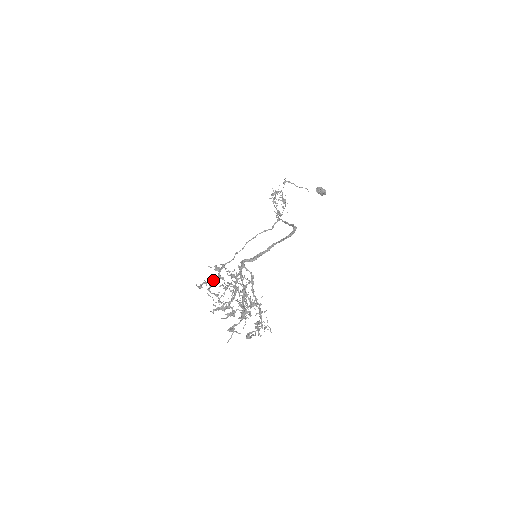
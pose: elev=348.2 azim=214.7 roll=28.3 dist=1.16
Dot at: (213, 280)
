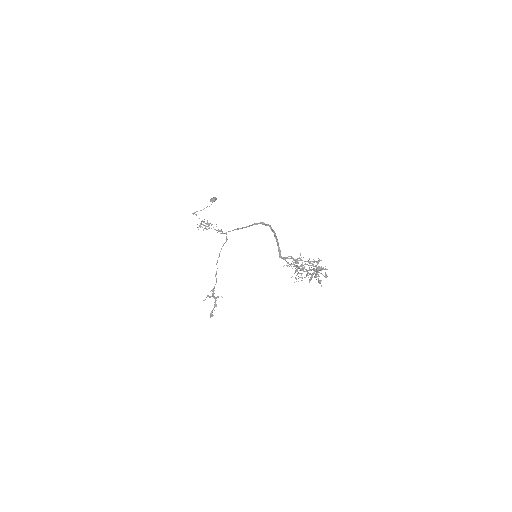
Dot at: (215, 304)
